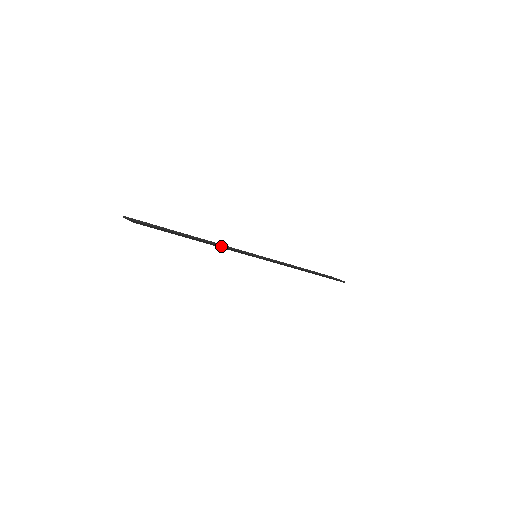
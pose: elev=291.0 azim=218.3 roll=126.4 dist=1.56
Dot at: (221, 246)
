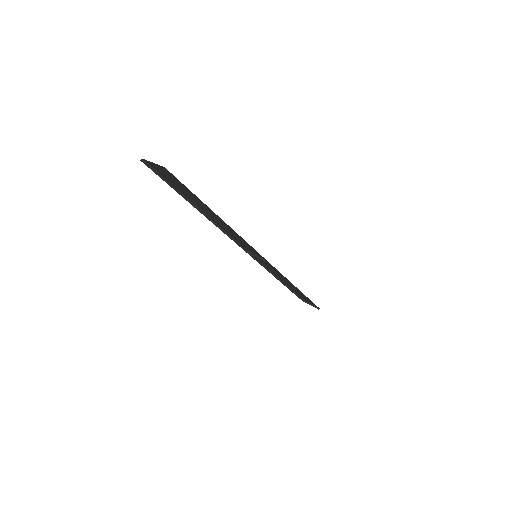
Dot at: occluded
